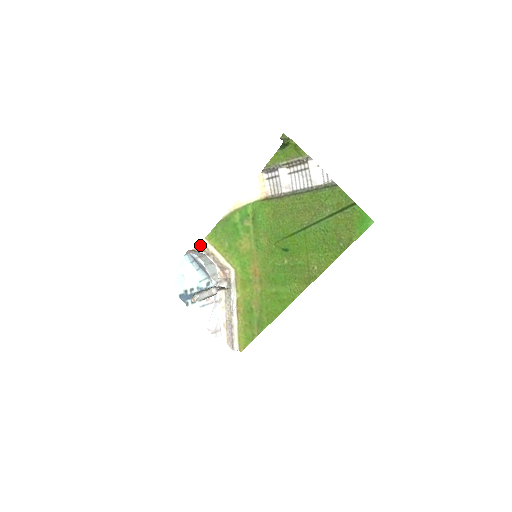
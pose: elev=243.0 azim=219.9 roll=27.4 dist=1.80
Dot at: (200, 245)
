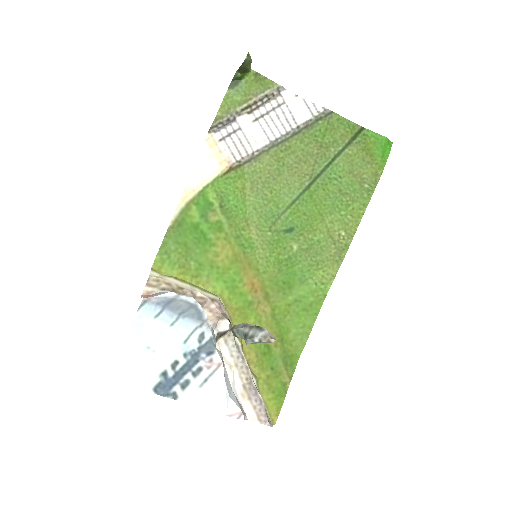
Dot at: (151, 283)
